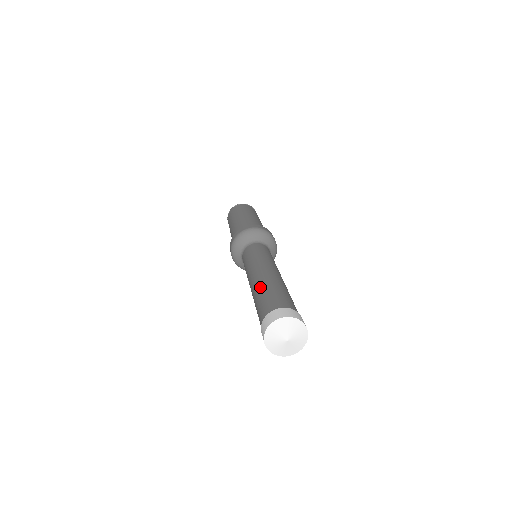
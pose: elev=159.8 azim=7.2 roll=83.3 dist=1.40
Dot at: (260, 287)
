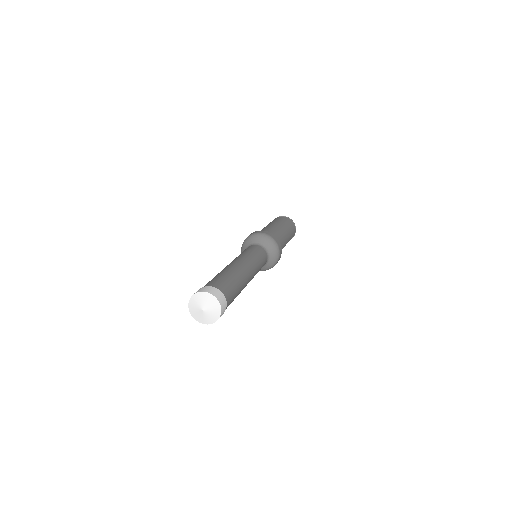
Dot at: (231, 271)
